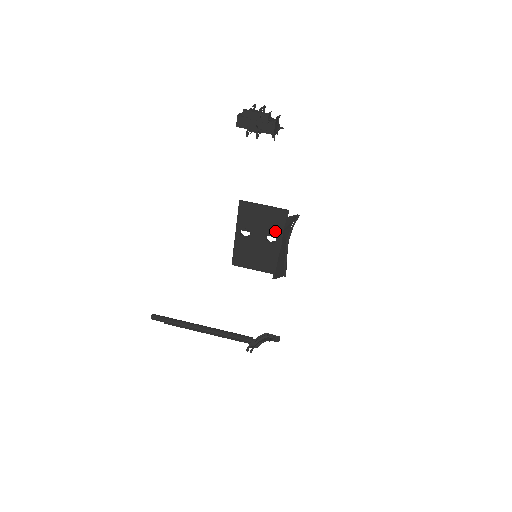
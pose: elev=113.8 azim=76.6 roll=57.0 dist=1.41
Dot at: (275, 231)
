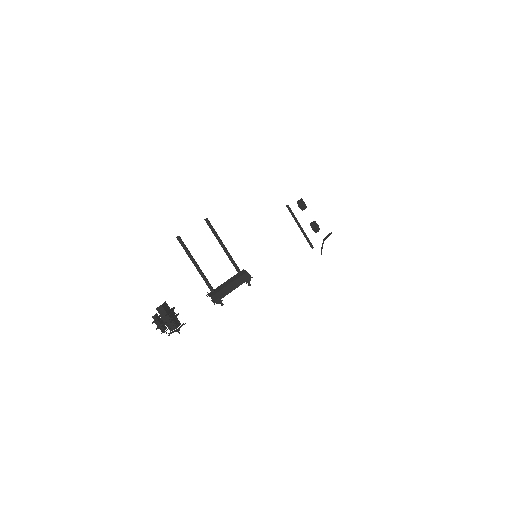
Dot at: occluded
